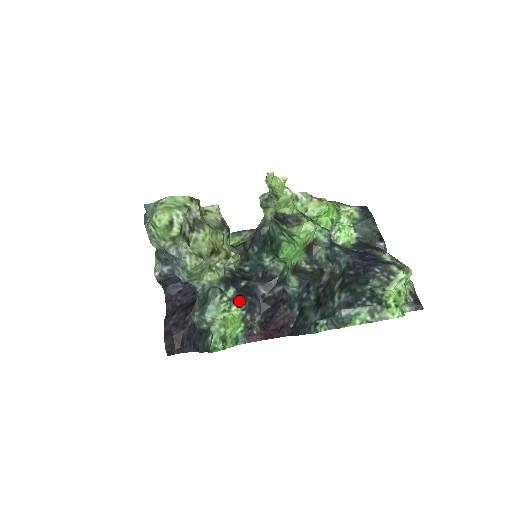
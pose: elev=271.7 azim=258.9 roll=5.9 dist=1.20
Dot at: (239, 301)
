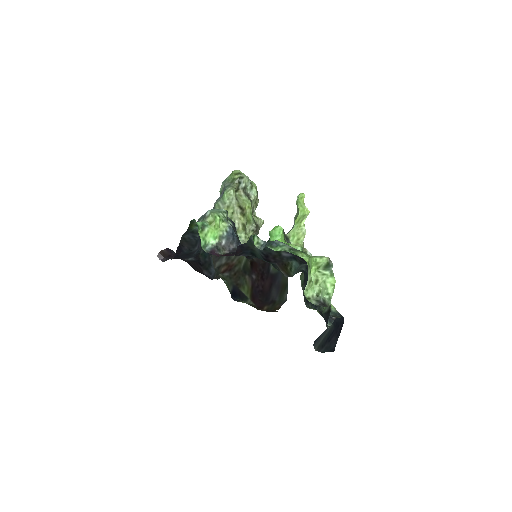
Dot at: occluded
